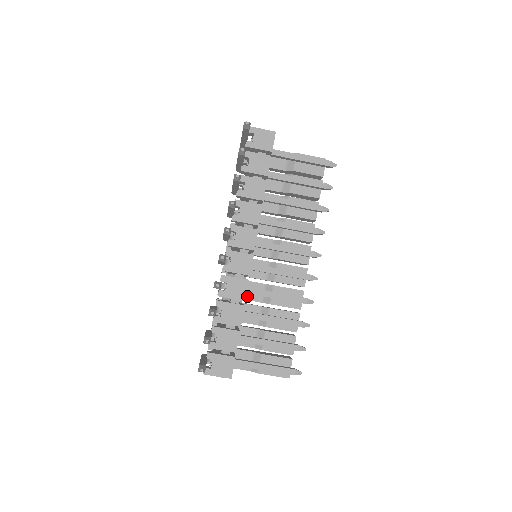
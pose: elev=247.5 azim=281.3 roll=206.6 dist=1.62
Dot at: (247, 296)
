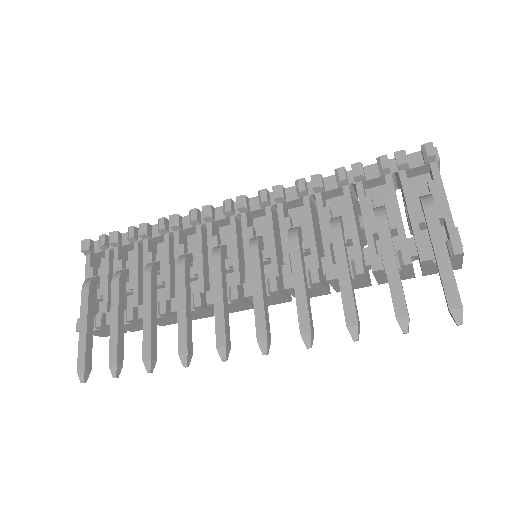
Dot at: occluded
